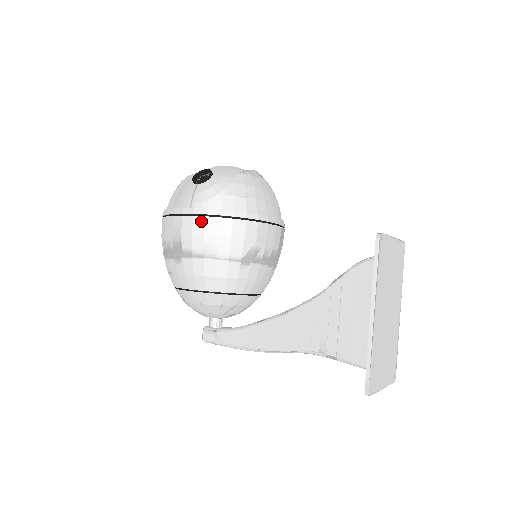
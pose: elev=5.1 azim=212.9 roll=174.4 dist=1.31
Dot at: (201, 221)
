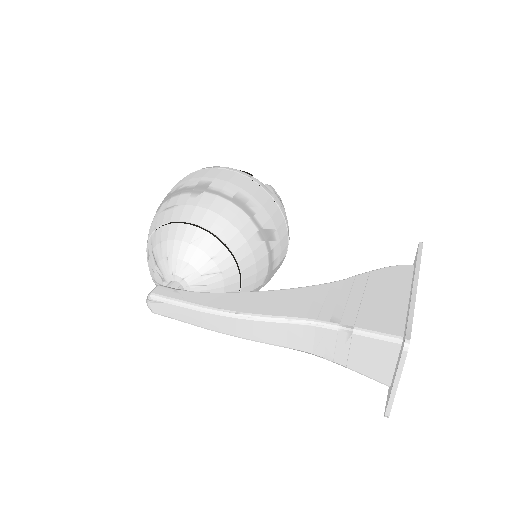
Dot at: (243, 178)
